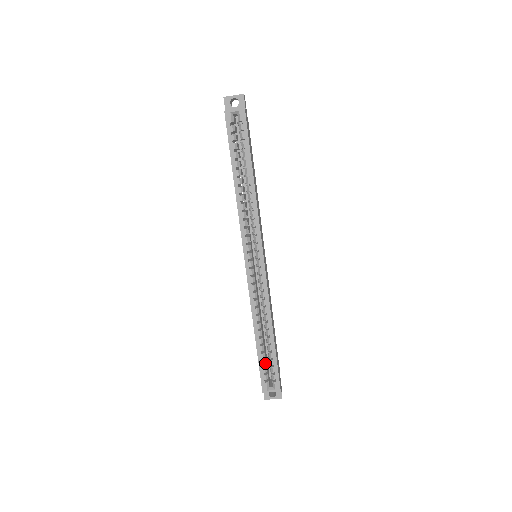
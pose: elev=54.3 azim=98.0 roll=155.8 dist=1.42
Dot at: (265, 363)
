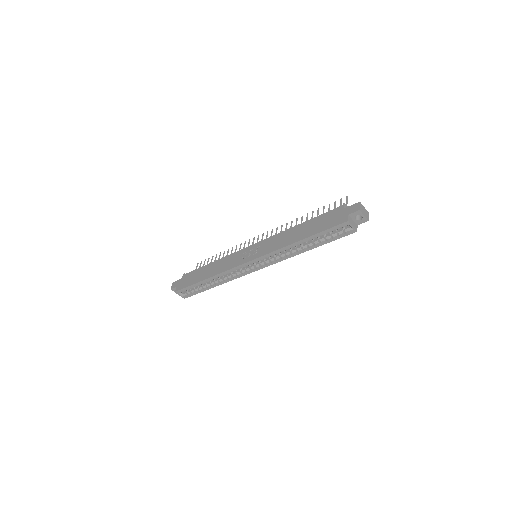
Dot at: (193, 287)
